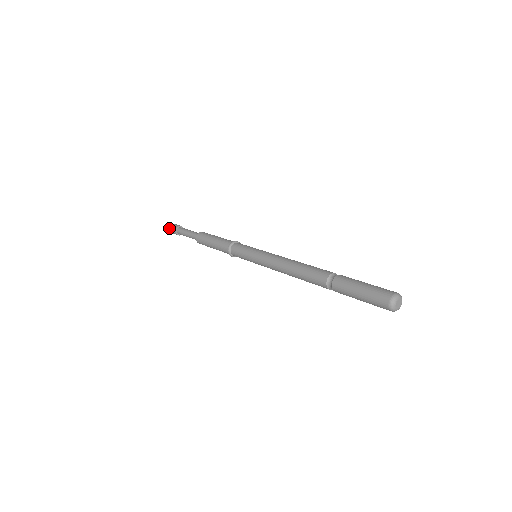
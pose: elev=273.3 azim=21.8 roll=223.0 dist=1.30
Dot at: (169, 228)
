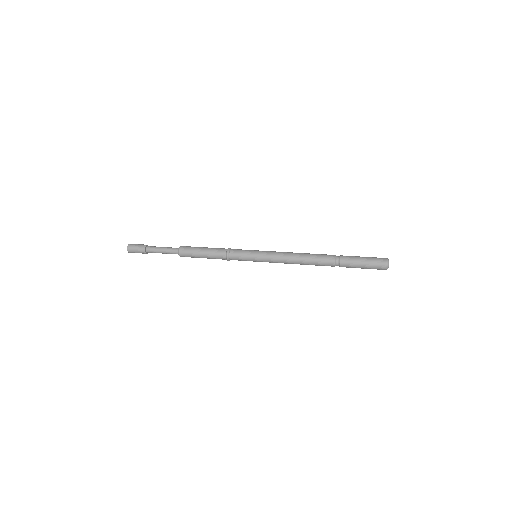
Dot at: (134, 248)
